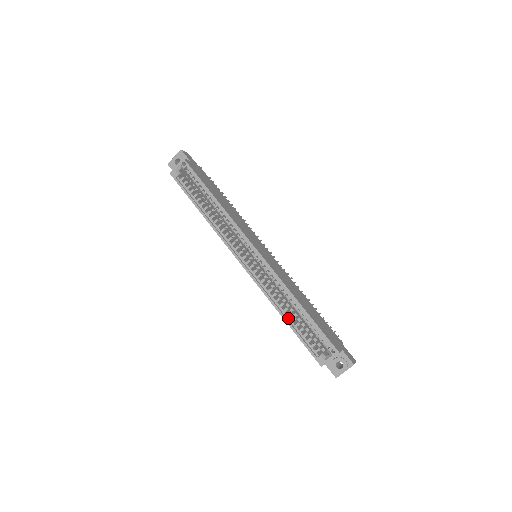
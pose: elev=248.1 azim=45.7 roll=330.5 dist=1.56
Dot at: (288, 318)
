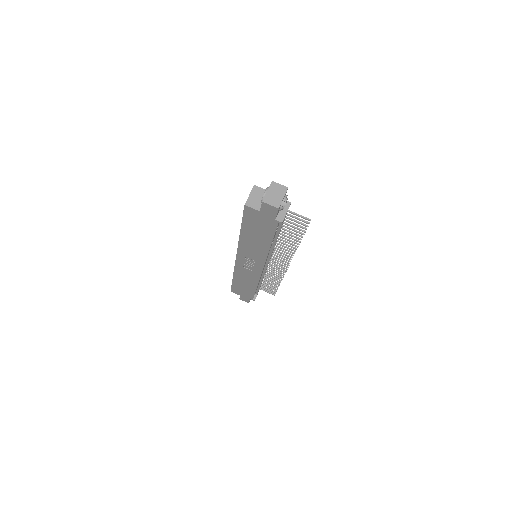
Dot at: occluded
